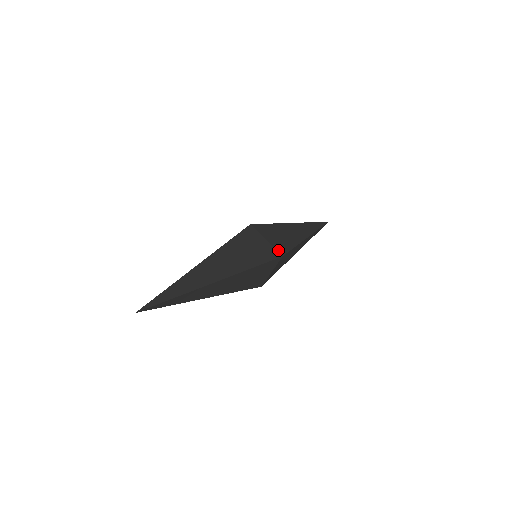
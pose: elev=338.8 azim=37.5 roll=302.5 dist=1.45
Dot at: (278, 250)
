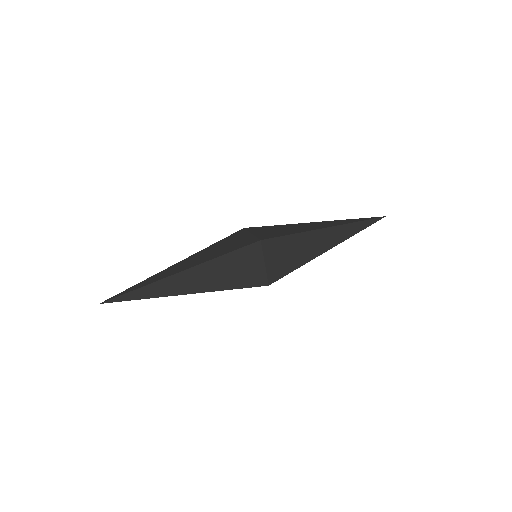
Dot at: (260, 237)
